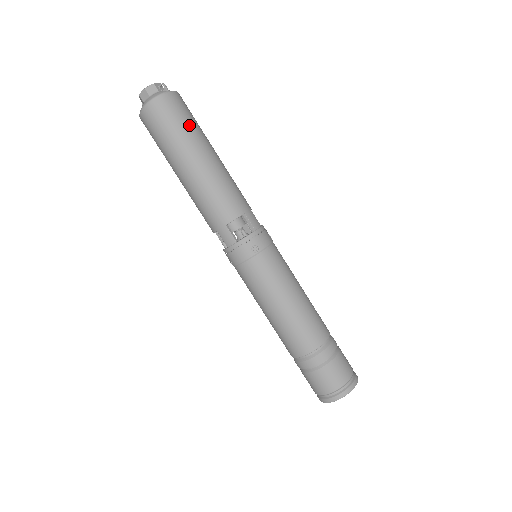
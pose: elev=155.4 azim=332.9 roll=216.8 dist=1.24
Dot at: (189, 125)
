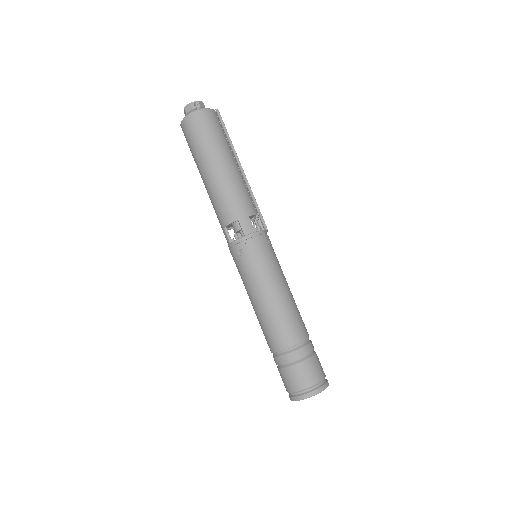
Dot at: (206, 140)
